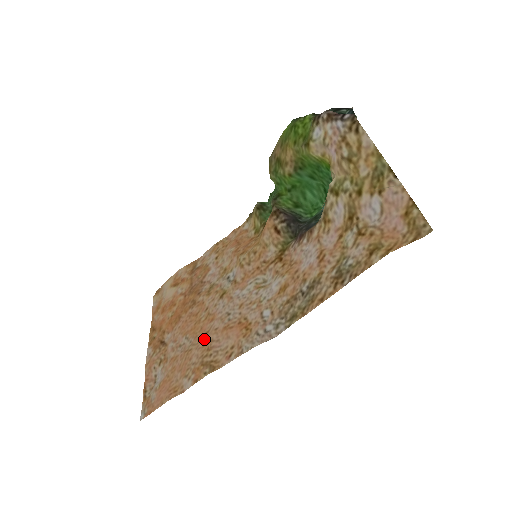
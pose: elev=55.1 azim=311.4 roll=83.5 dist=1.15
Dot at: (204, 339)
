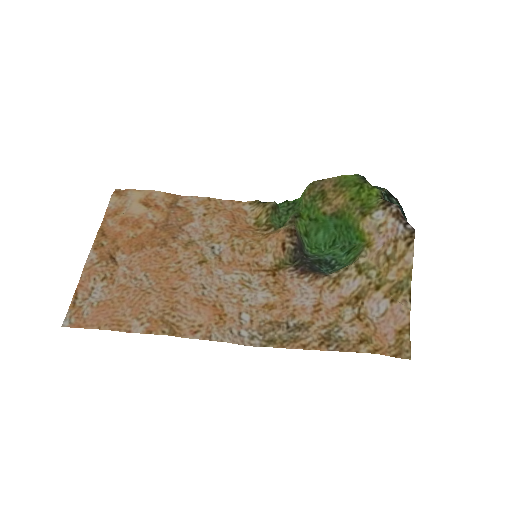
Dot at: (169, 294)
